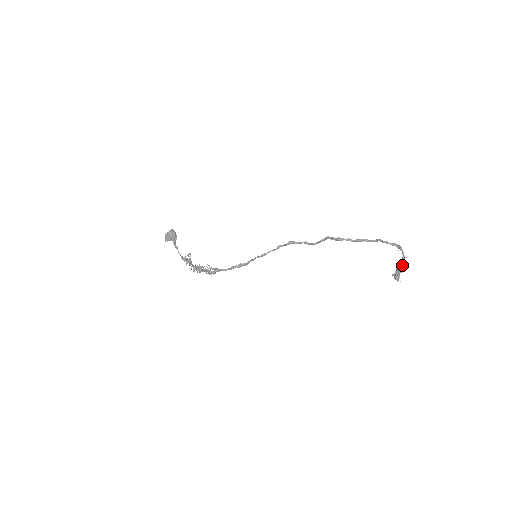
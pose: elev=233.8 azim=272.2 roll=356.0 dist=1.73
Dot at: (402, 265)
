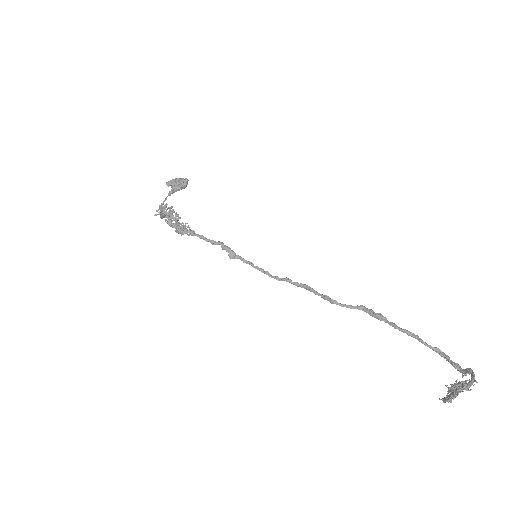
Dot at: (469, 384)
